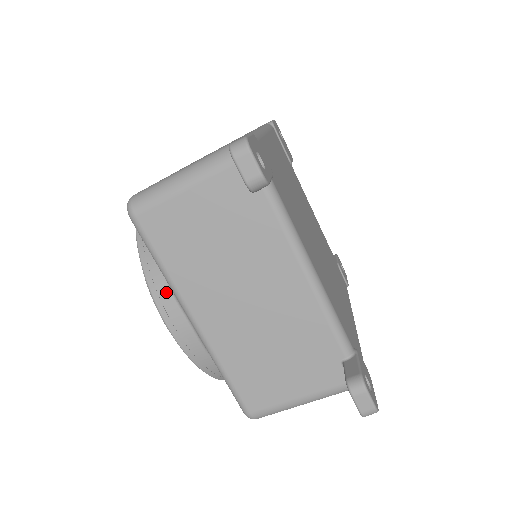
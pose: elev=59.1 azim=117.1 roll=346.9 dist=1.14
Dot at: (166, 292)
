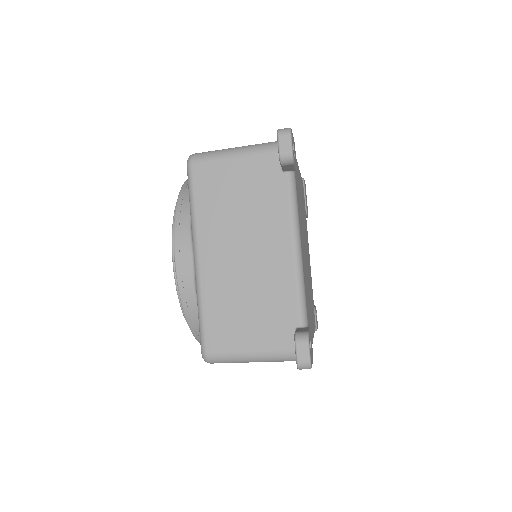
Dot at: (186, 230)
